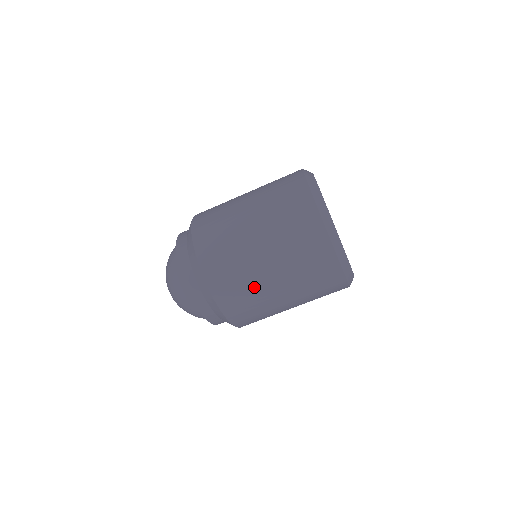
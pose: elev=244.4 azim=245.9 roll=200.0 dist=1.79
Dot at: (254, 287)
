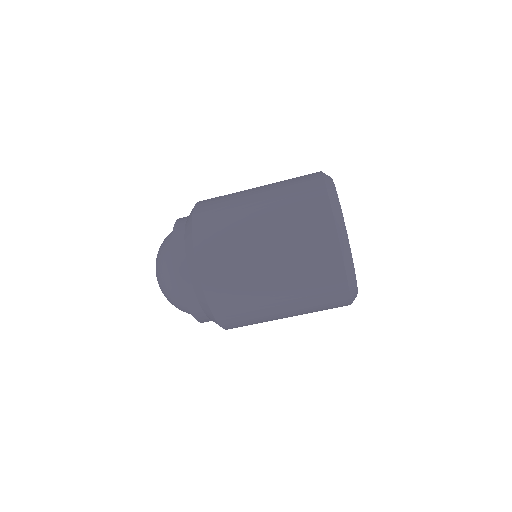
Dot at: (248, 280)
